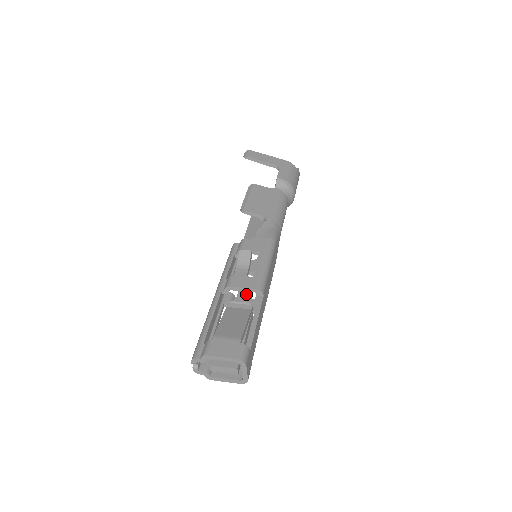
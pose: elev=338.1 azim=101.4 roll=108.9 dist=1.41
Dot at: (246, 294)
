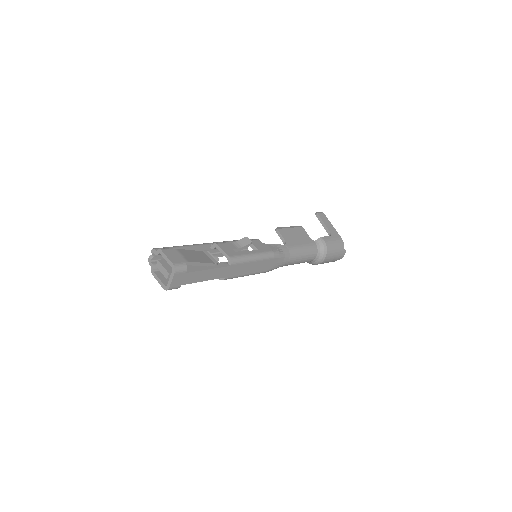
Dot at: occluded
